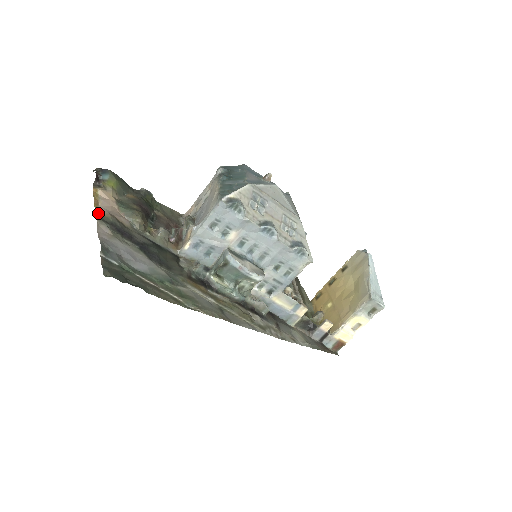
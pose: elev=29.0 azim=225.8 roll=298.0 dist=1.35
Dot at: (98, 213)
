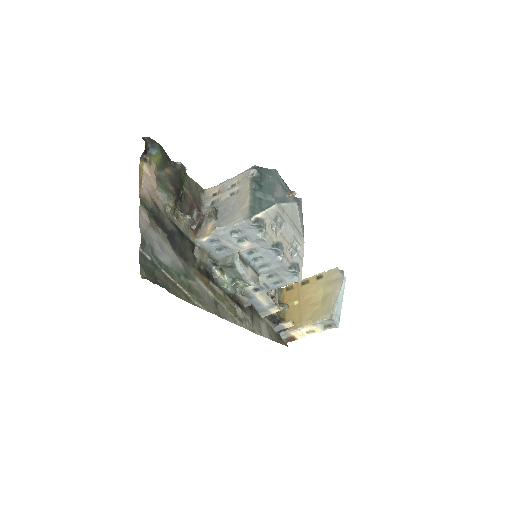
Dot at: (141, 195)
